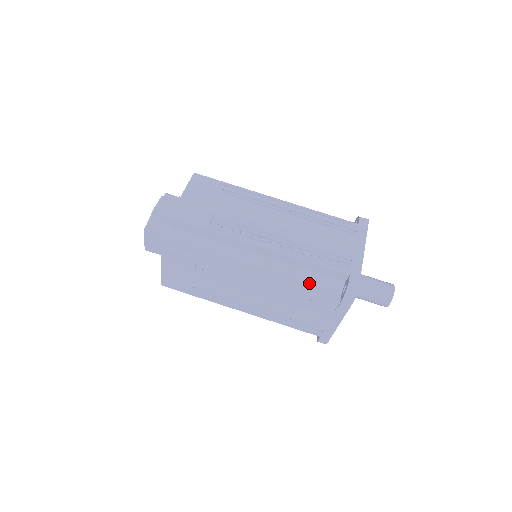
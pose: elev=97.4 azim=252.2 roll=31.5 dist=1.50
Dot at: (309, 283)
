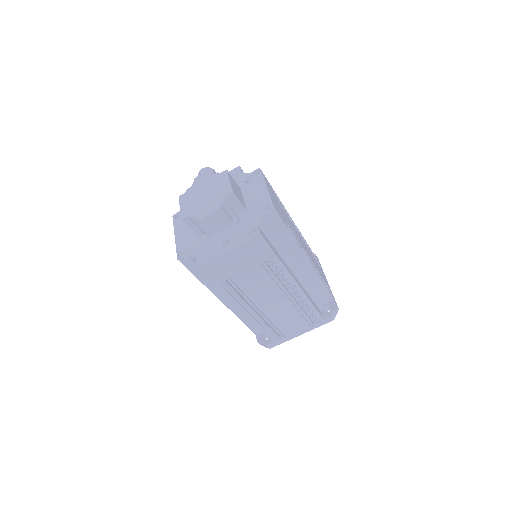
Dot at: occluded
